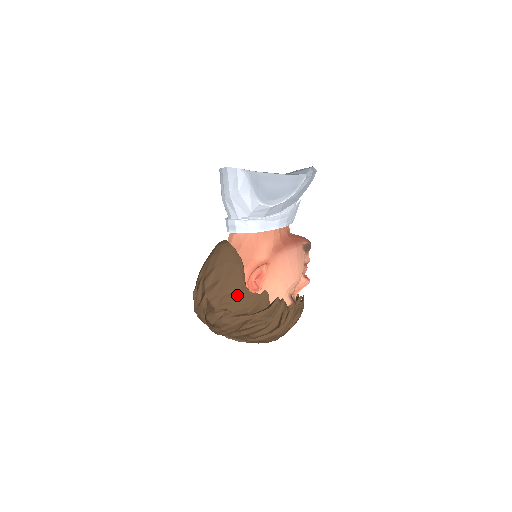
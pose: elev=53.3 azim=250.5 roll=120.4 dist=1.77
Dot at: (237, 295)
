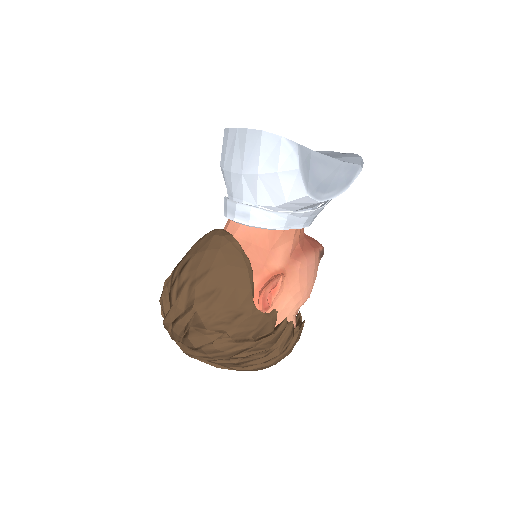
Dot at: (240, 313)
